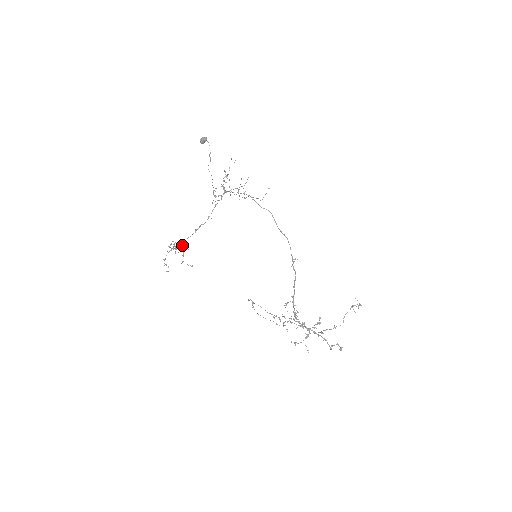
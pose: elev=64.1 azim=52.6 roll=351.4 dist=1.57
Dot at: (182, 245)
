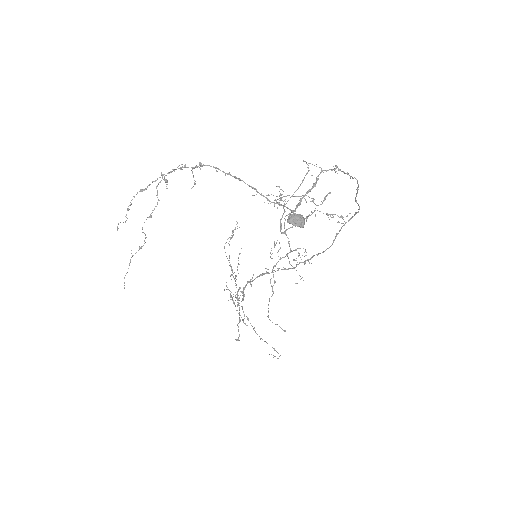
Dot at: (196, 166)
